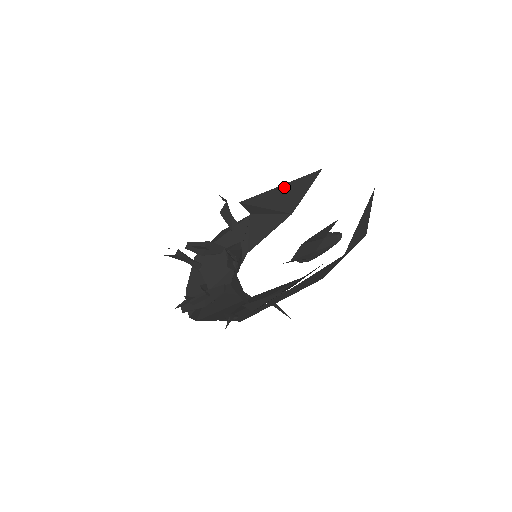
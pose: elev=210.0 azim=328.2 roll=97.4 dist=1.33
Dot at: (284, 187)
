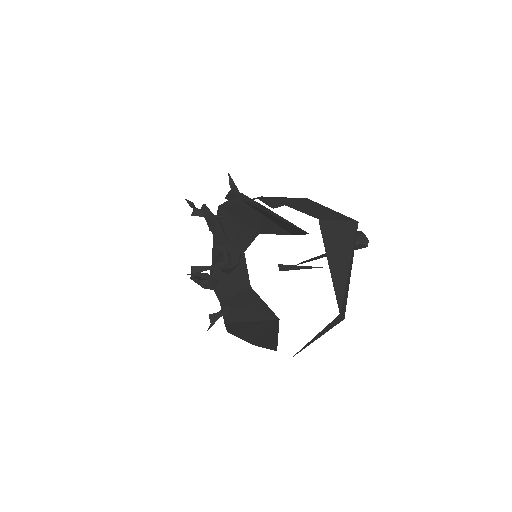
Dot at: (277, 219)
